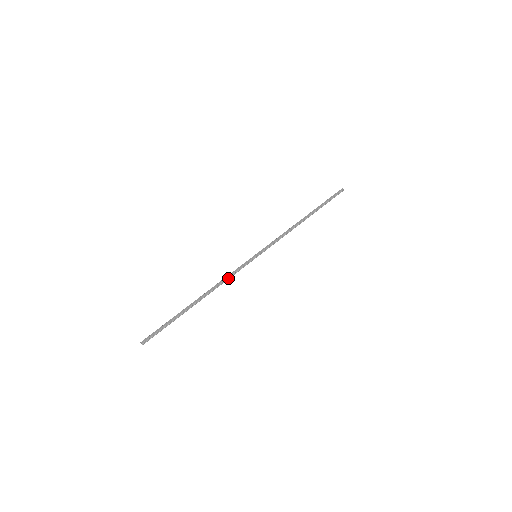
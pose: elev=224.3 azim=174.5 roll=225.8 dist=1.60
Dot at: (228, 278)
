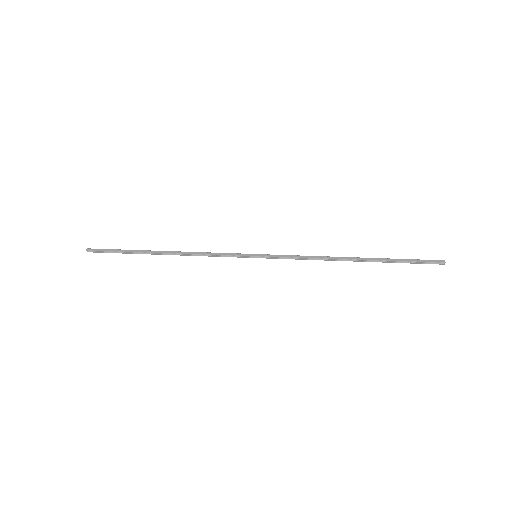
Dot at: (207, 255)
